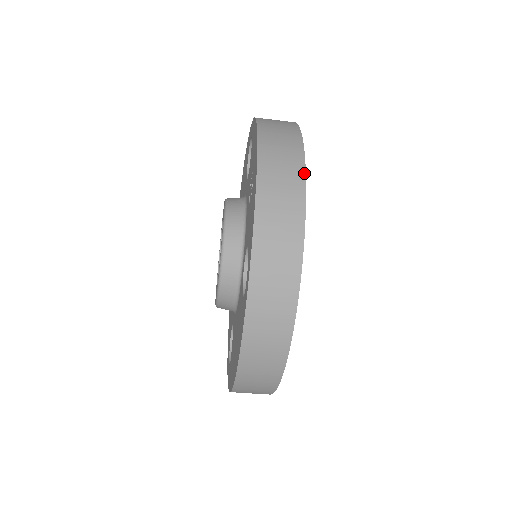
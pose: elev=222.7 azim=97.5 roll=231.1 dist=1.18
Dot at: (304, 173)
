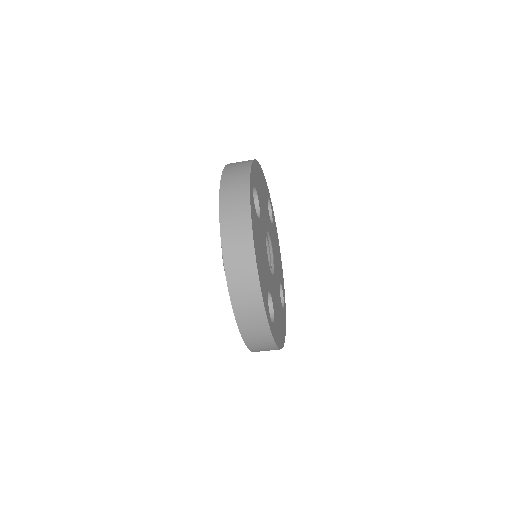
Dot at: (256, 271)
